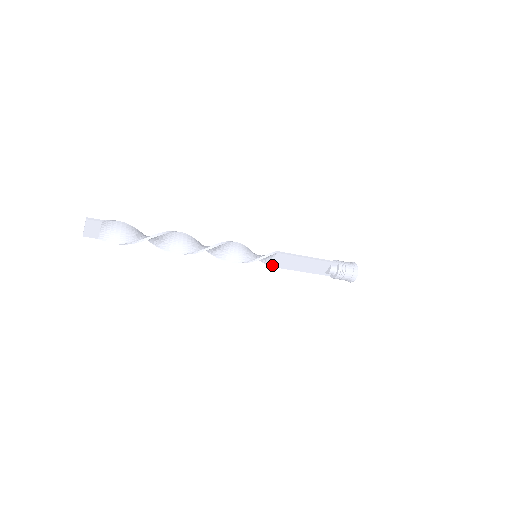
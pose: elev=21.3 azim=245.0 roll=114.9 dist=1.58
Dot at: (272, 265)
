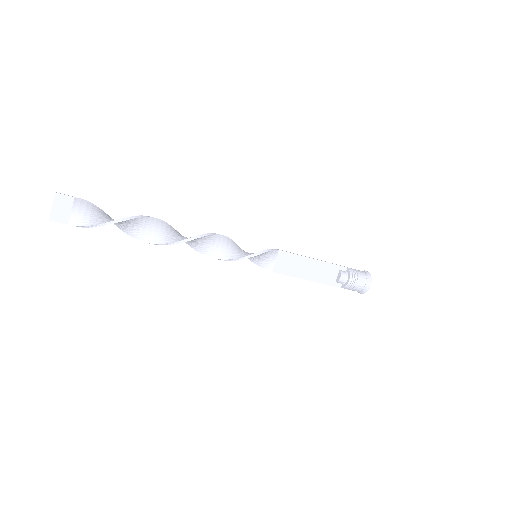
Dot at: (275, 270)
